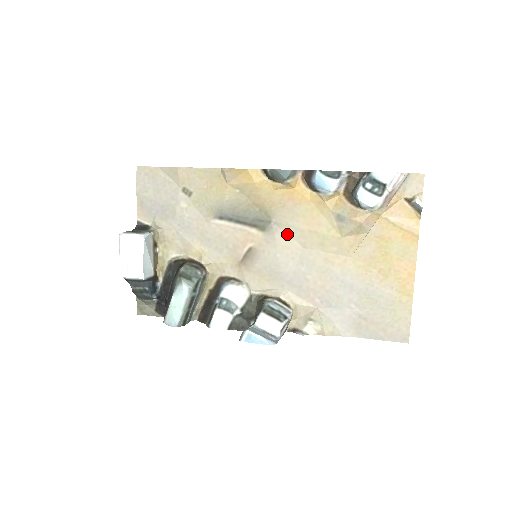
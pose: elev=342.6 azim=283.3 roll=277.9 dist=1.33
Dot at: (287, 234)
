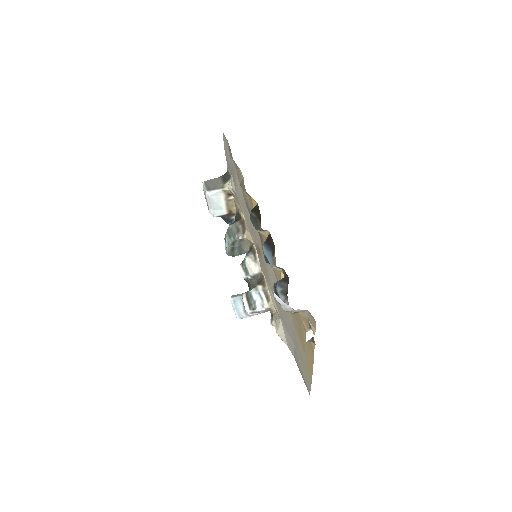
Dot at: occluded
